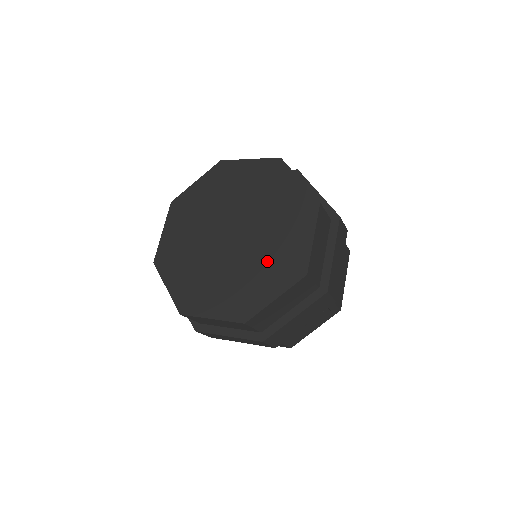
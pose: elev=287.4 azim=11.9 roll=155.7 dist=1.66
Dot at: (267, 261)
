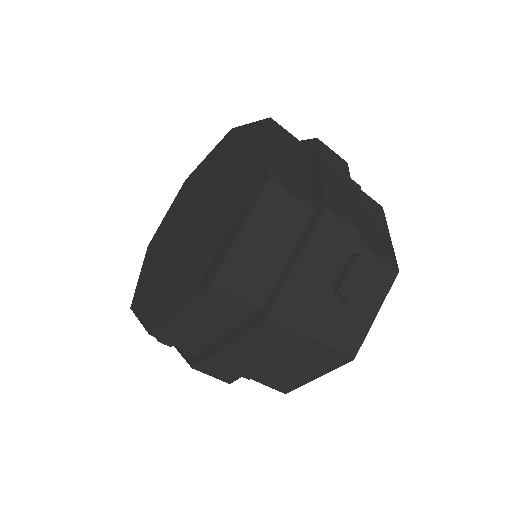
Dot at: (228, 207)
